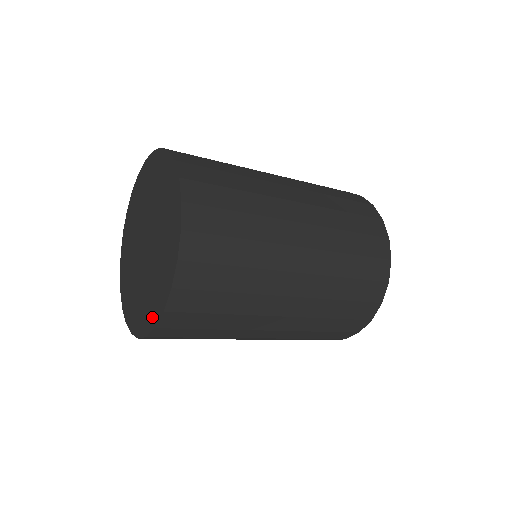
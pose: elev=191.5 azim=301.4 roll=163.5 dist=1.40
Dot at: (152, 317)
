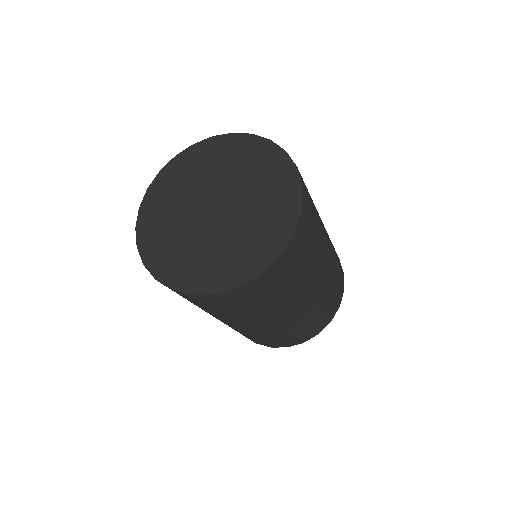
Dot at: (254, 265)
